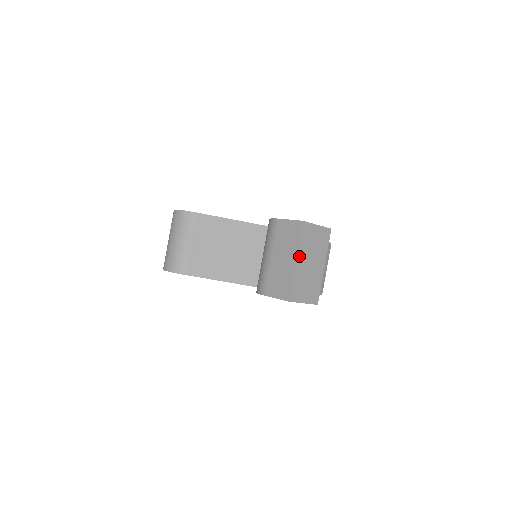
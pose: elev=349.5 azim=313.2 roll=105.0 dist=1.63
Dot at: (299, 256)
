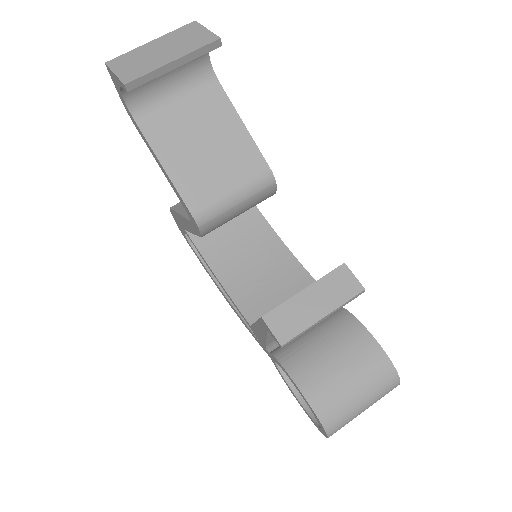
Dot at: (159, 40)
